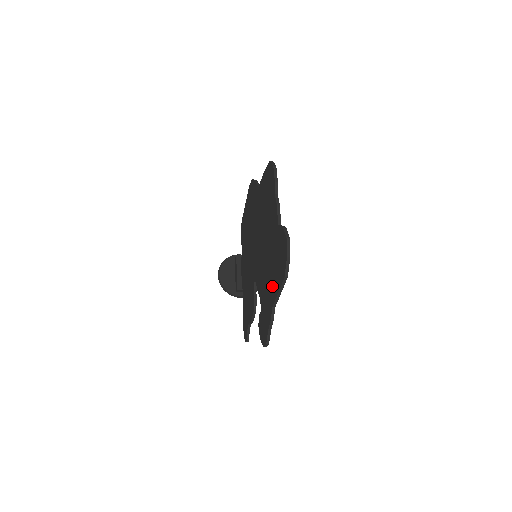
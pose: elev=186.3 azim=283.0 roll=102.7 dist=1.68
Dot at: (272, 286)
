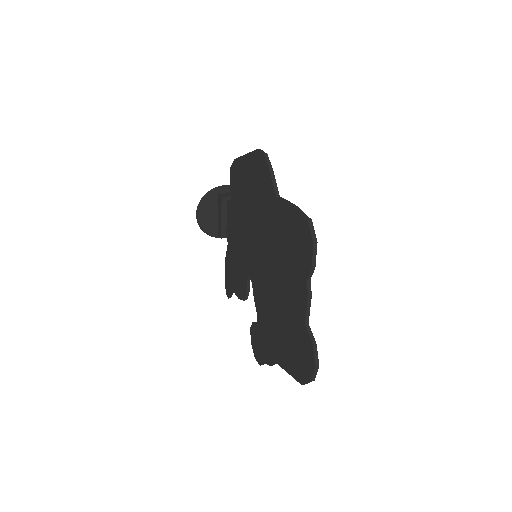
Dot at: (280, 349)
